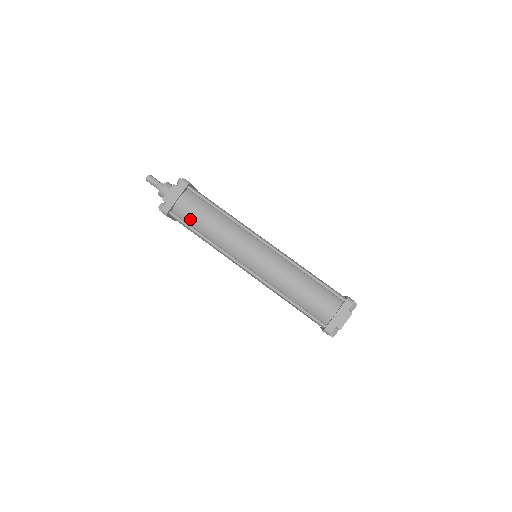
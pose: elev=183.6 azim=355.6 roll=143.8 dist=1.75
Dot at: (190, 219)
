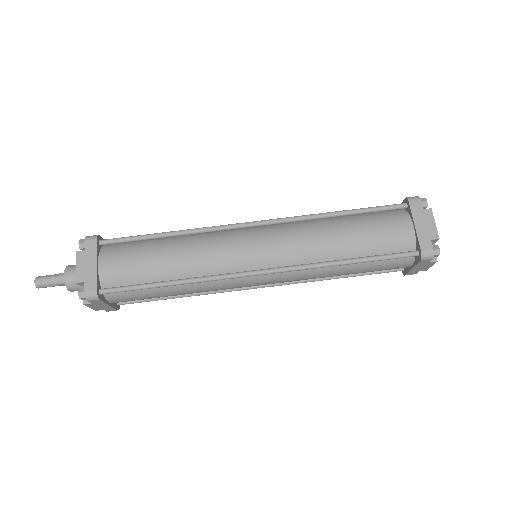
Dot at: (134, 276)
